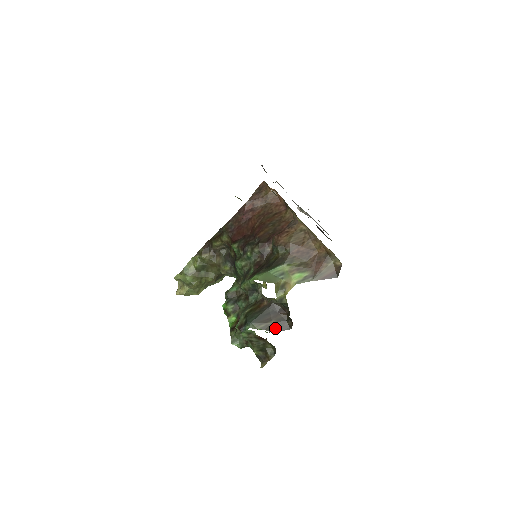
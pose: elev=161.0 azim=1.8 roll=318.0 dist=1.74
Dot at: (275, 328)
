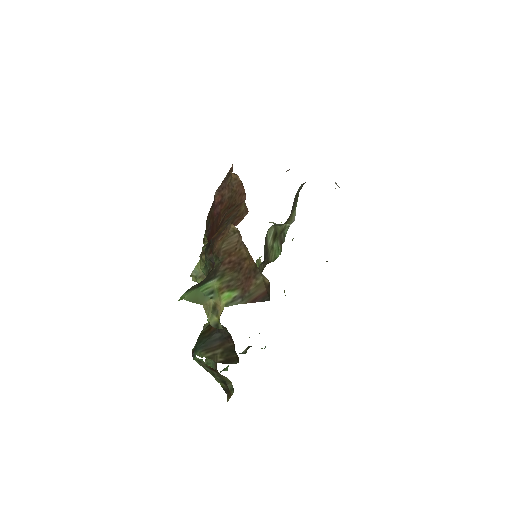
Dot at: (223, 359)
